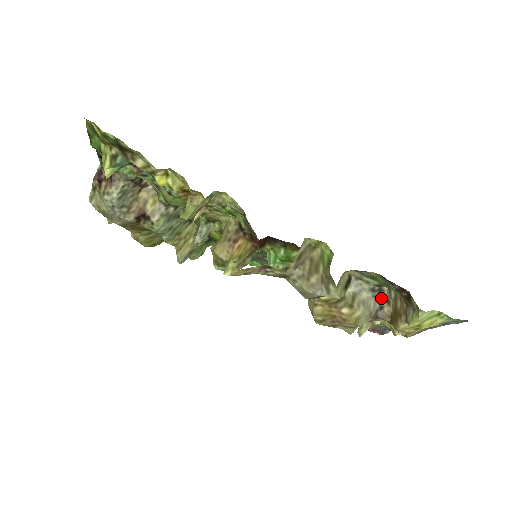
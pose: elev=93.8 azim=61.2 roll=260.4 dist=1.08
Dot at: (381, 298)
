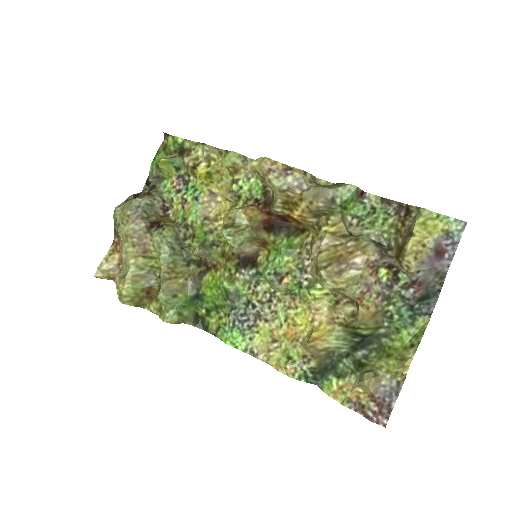
Dot at: (383, 248)
